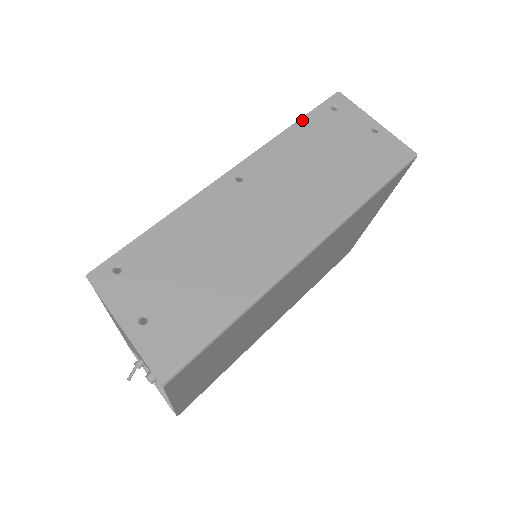
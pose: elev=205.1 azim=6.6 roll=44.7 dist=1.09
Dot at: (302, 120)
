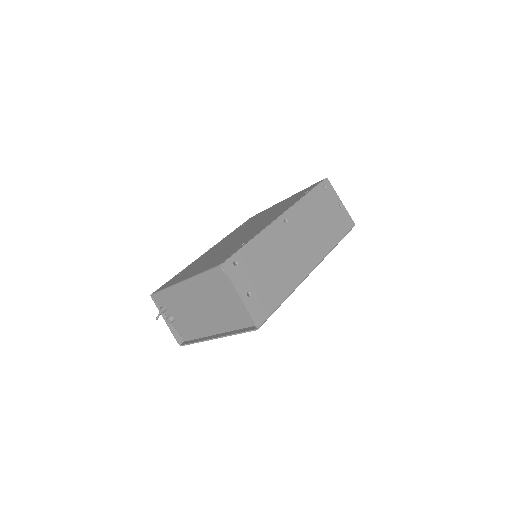
Dot at: (312, 191)
